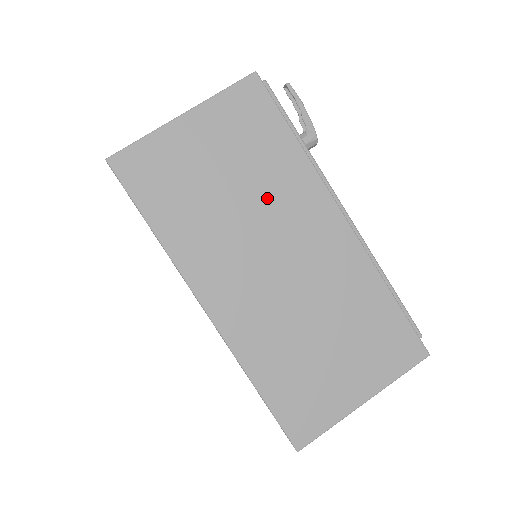
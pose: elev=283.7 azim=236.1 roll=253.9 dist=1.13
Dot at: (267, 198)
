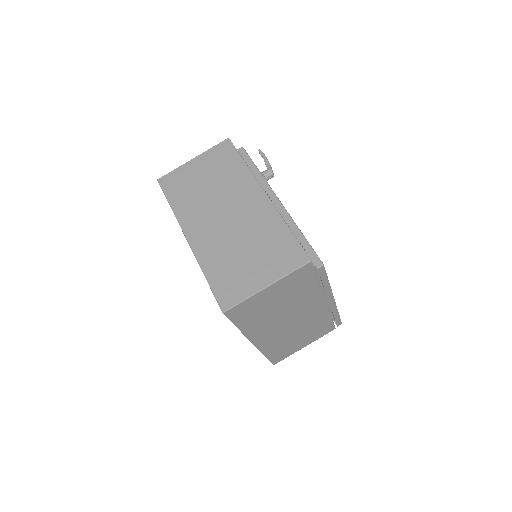
Dot at: (225, 188)
